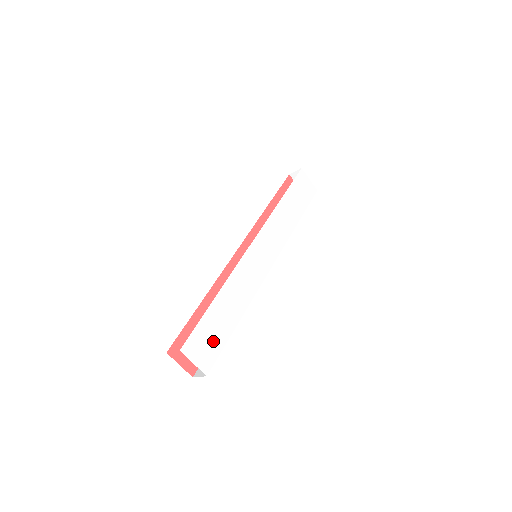
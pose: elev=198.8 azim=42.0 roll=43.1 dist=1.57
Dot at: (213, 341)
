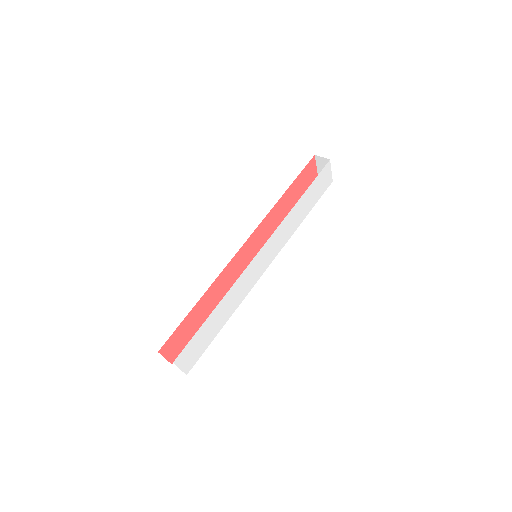
Dot at: (200, 347)
